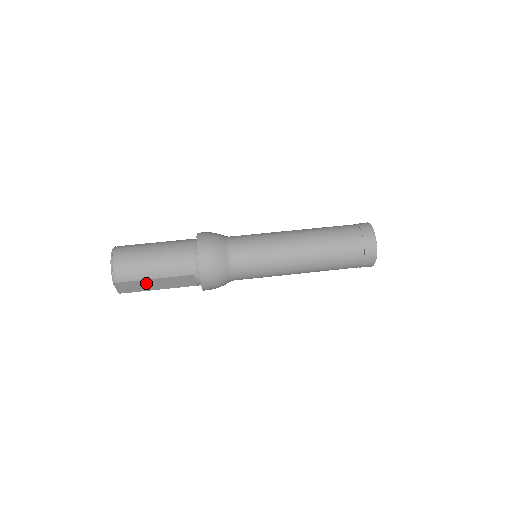
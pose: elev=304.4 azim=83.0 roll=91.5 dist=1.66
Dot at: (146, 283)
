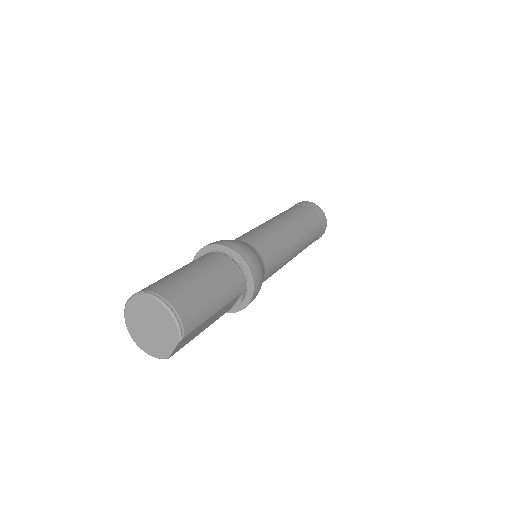
Dot at: (203, 325)
